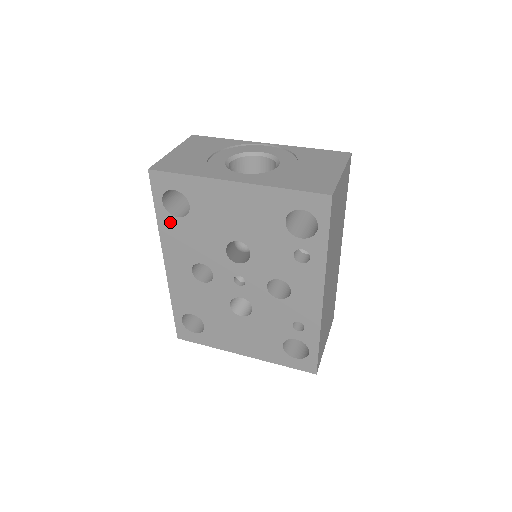
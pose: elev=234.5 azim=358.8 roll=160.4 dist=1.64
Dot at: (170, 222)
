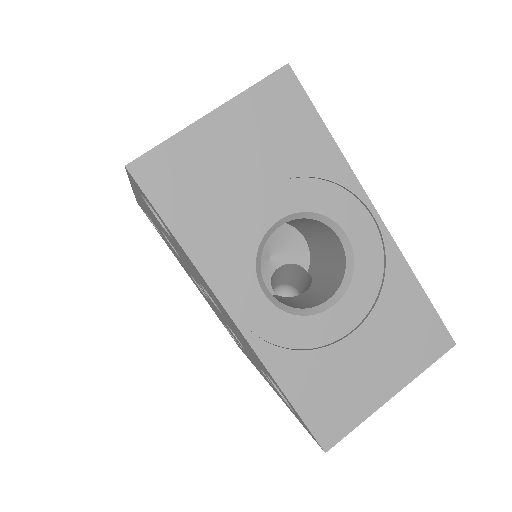
Dot at: (145, 203)
